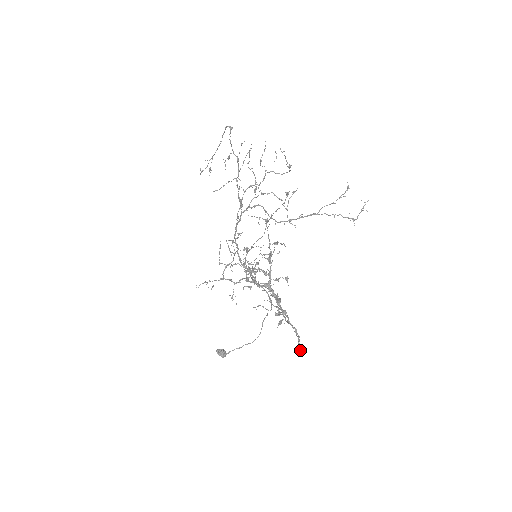
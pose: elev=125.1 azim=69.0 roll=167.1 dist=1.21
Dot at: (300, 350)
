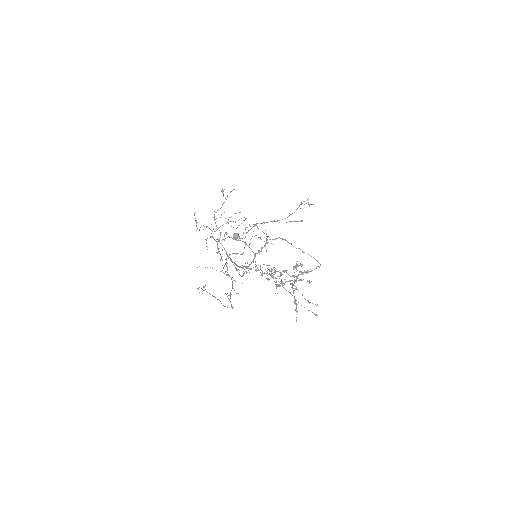
Dot at: occluded
